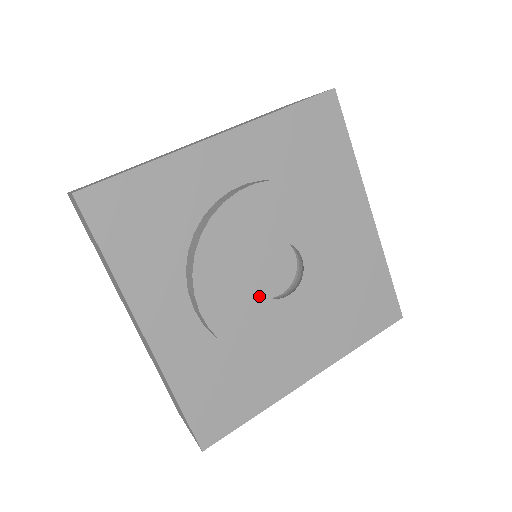
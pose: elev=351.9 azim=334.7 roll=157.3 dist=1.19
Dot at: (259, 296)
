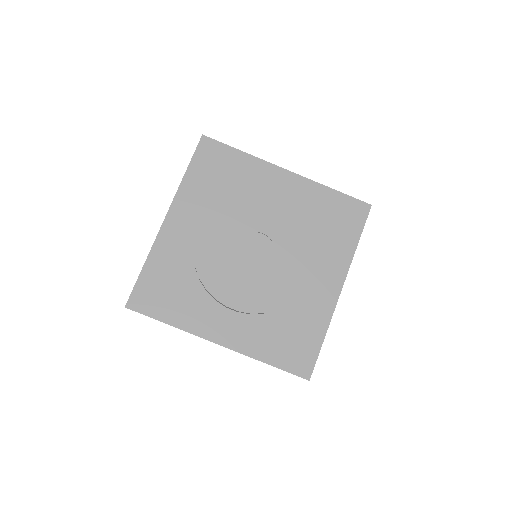
Dot at: (233, 252)
